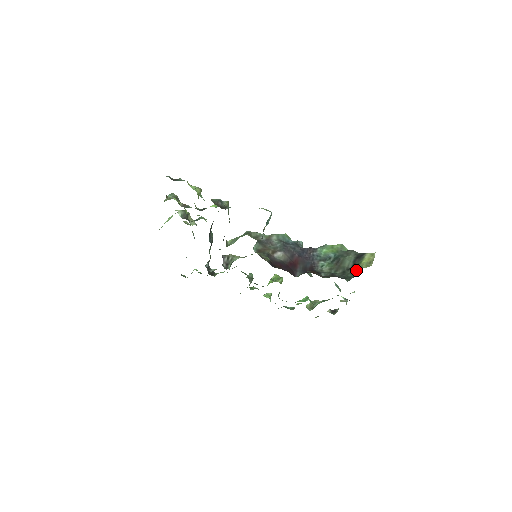
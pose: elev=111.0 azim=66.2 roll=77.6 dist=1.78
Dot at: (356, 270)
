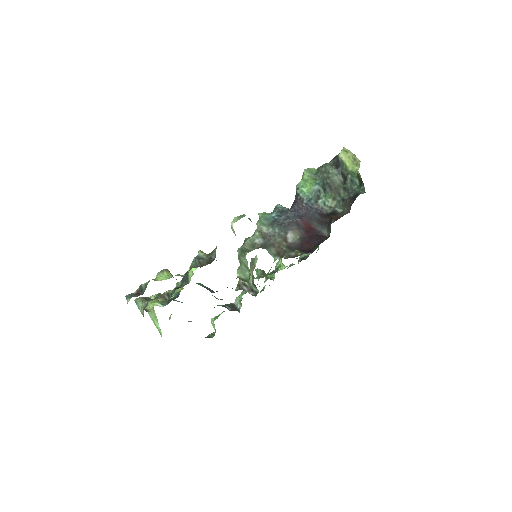
Dot at: (354, 177)
